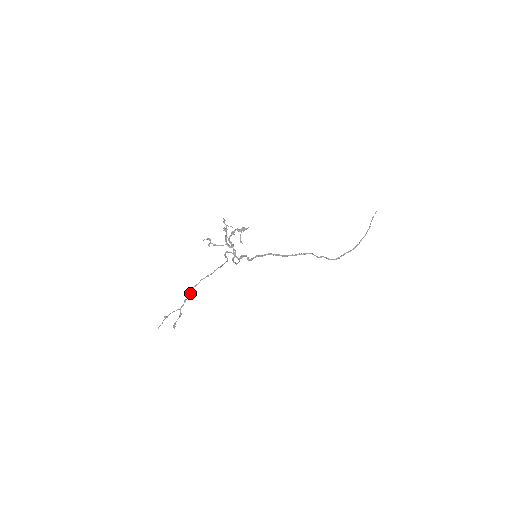
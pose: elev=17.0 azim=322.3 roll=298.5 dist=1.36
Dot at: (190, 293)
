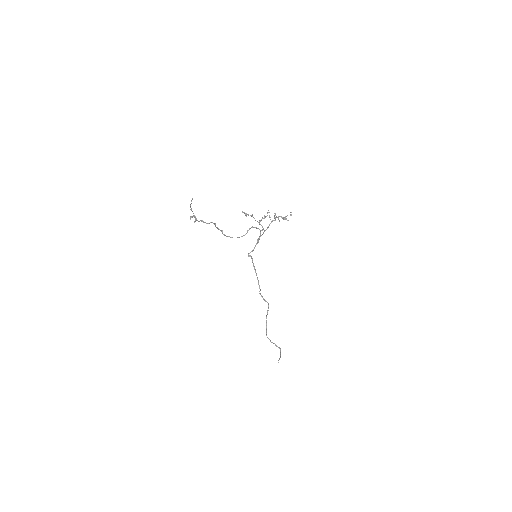
Dot at: (207, 223)
